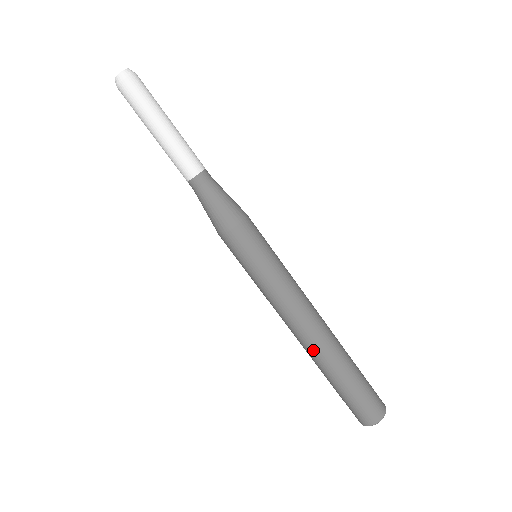
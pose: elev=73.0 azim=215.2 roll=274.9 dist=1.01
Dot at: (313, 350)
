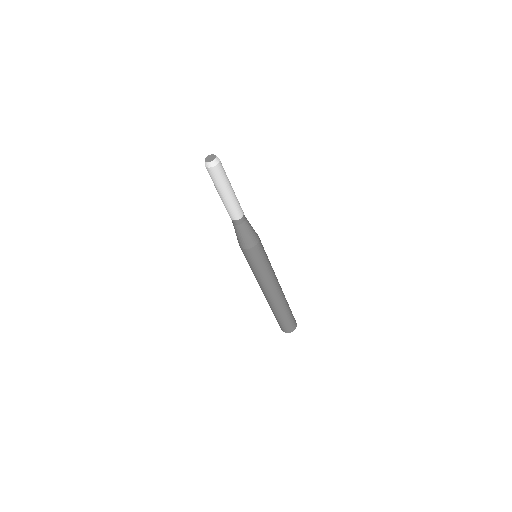
Dot at: (274, 302)
